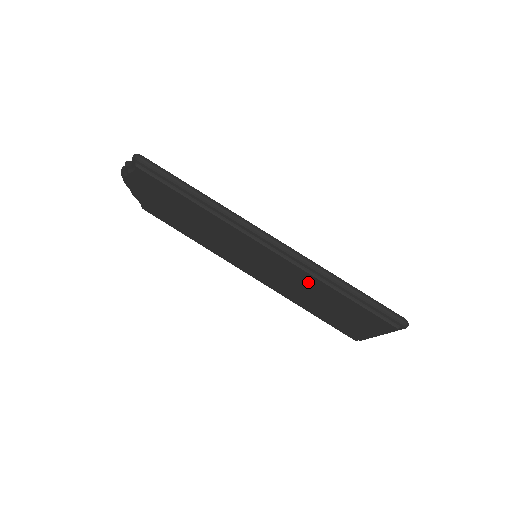
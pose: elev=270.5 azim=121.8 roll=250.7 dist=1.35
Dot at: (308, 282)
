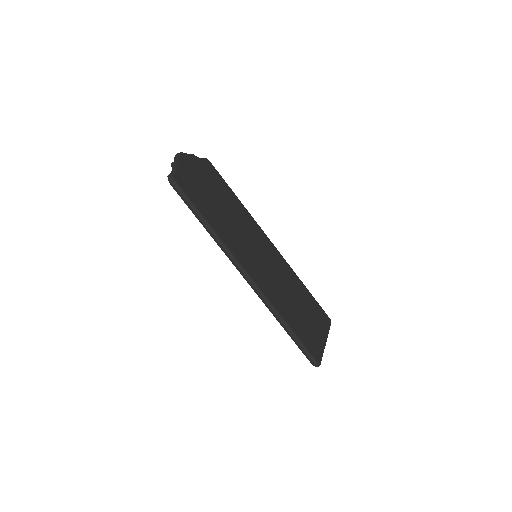
Dot at: occluded
